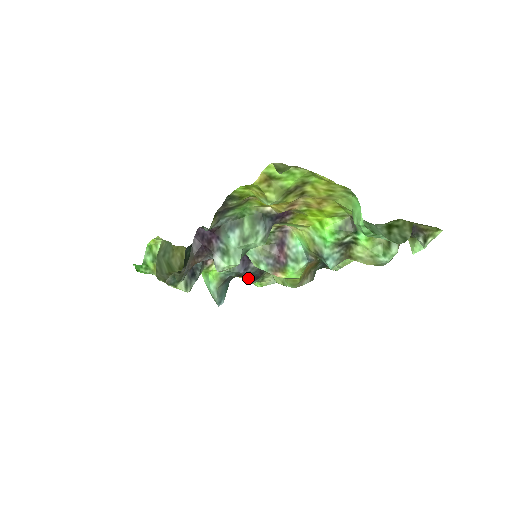
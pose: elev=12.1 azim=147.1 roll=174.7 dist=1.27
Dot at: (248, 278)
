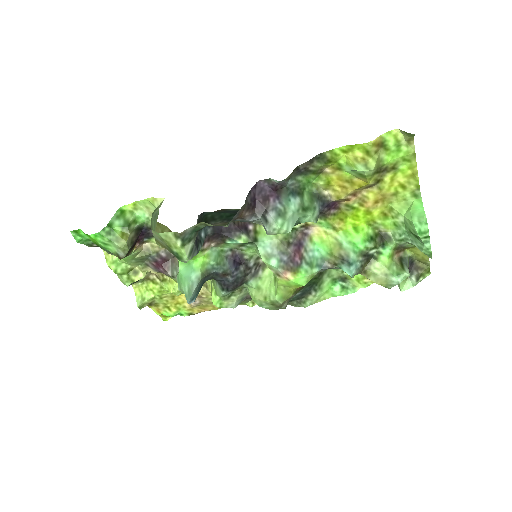
Dot at: (226, 284)
